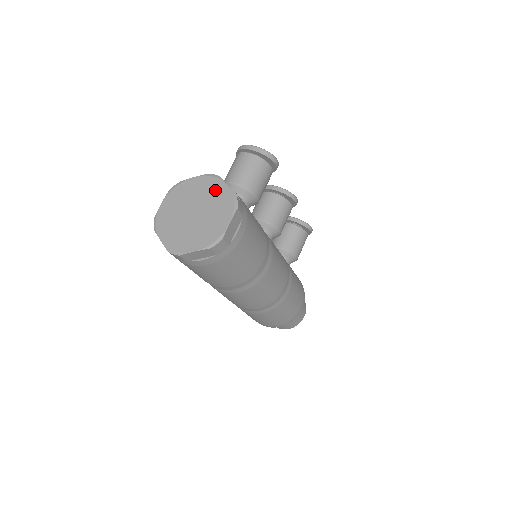
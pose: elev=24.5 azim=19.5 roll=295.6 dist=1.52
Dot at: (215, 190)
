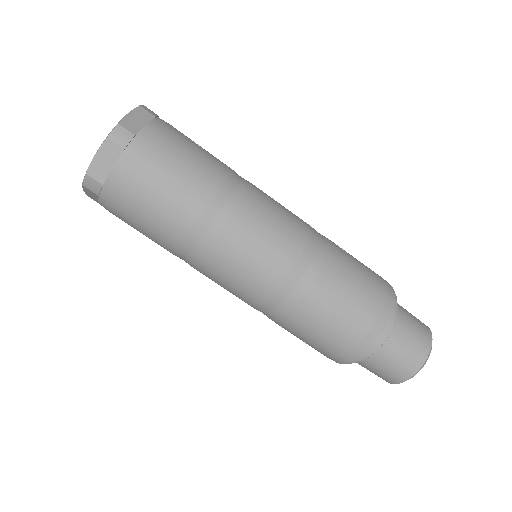
Dot at: occluded
